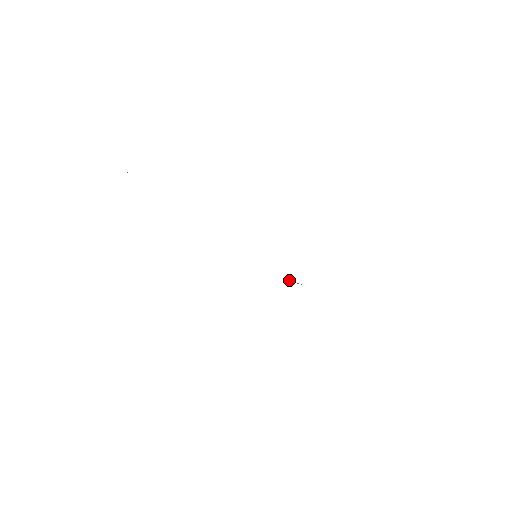
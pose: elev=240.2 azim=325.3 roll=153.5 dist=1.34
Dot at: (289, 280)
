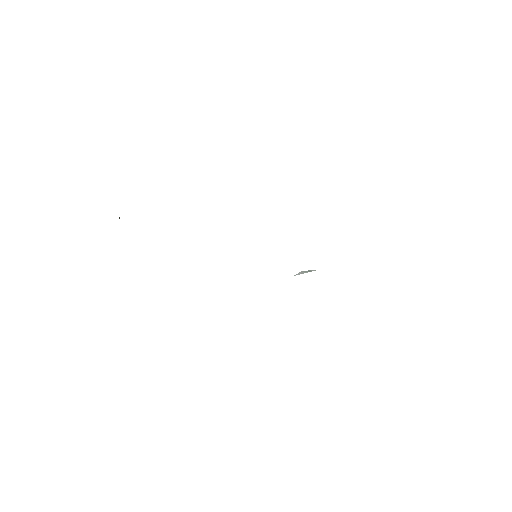
Dot at: (299, 272)
